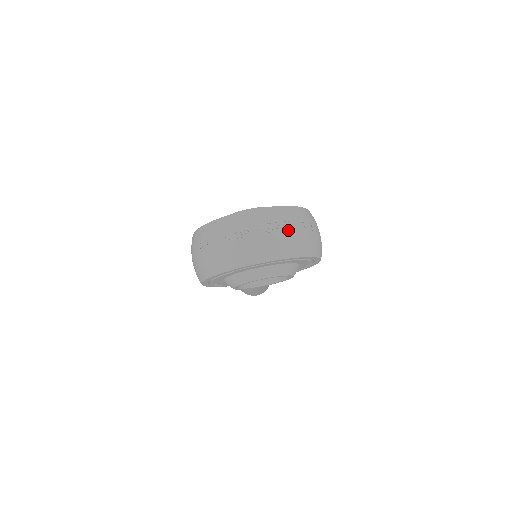
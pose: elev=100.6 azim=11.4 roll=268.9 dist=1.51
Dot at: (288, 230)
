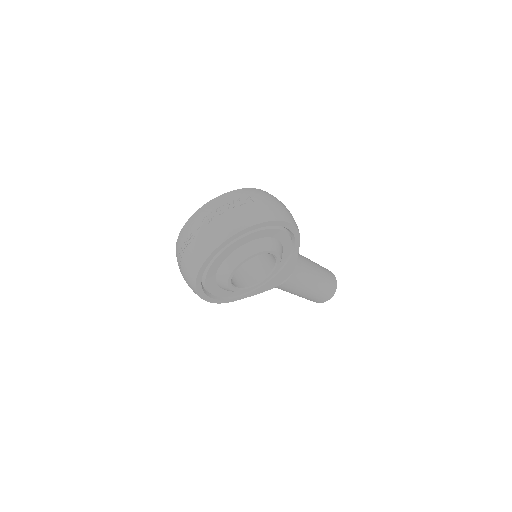
Dot at: (224, 212)
